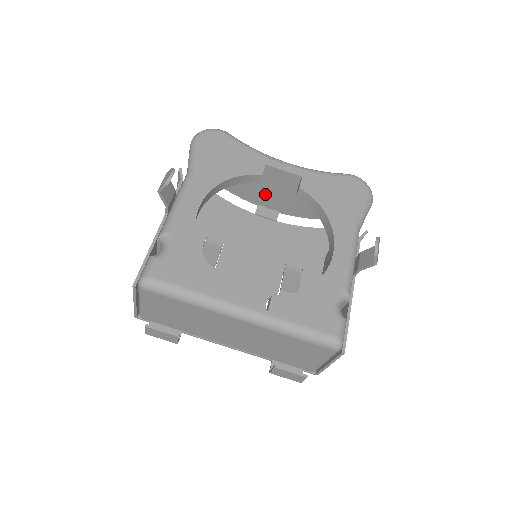
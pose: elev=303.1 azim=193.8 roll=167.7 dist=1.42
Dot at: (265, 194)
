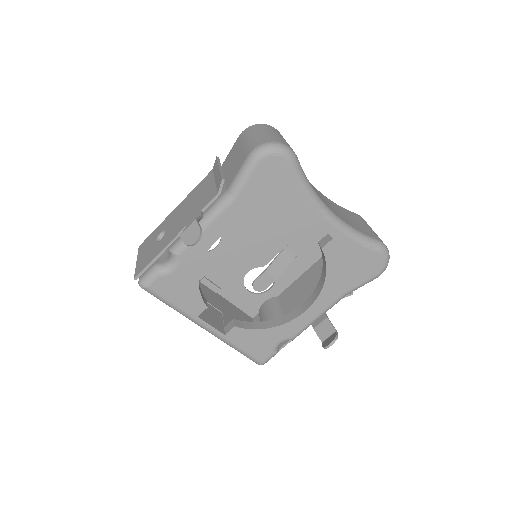
Dot at: occluded
